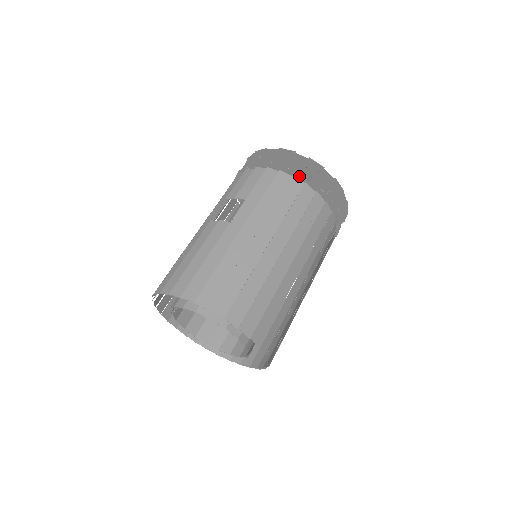
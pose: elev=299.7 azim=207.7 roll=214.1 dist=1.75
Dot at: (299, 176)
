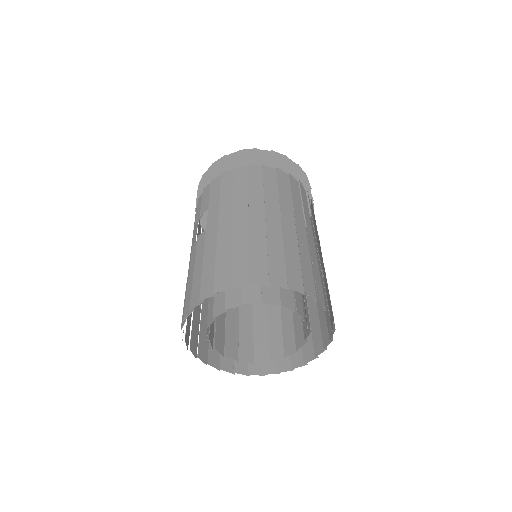
Dot at: (240, 166)
